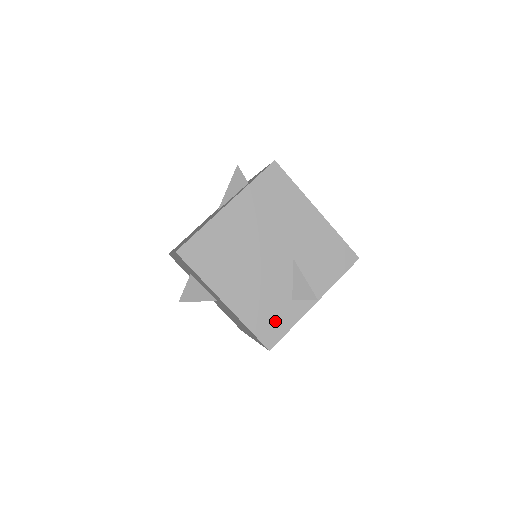
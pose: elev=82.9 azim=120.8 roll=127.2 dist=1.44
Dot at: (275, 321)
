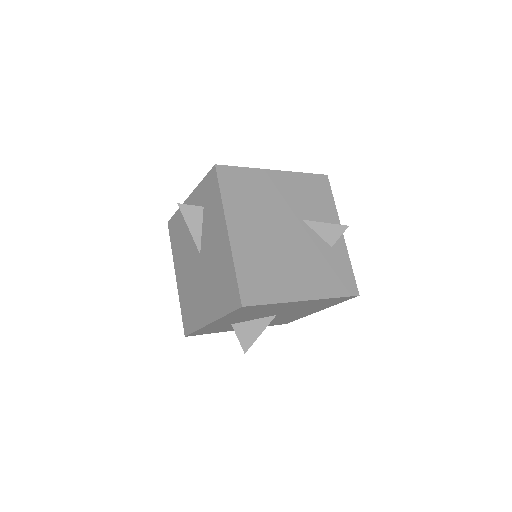
Dot at: (340, 273)
